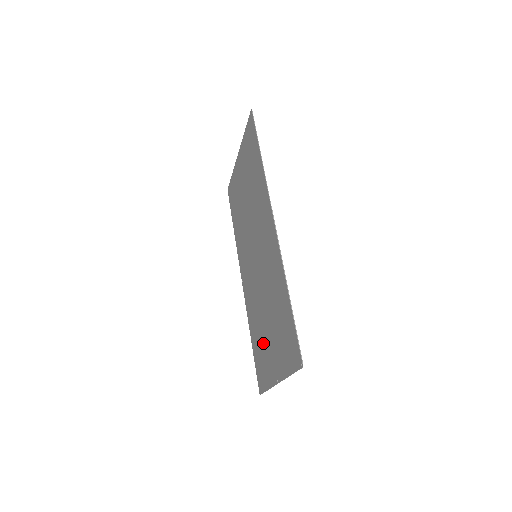
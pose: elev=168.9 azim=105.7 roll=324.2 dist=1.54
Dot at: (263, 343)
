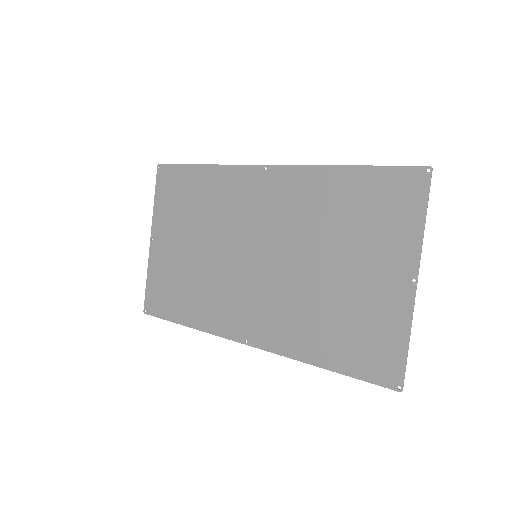
Dot at: (348, 307)
